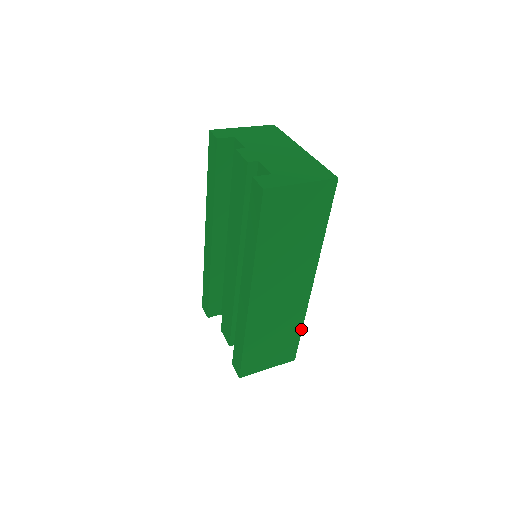
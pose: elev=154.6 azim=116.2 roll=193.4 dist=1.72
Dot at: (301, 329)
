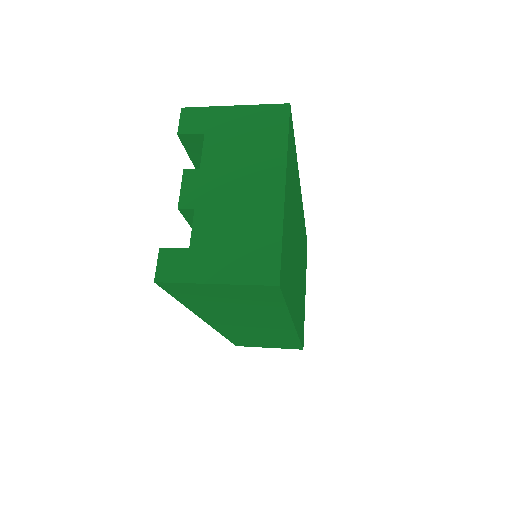
Dot at: (299, 341)
